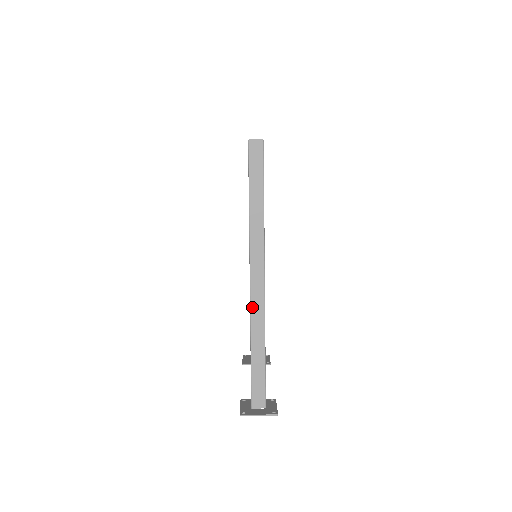
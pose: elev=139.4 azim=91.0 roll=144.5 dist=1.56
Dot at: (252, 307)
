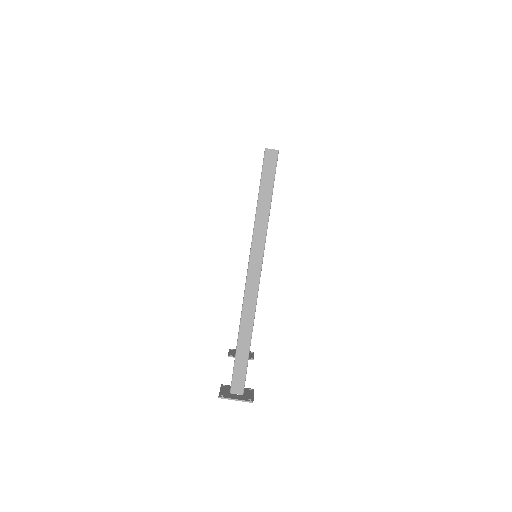
Dot at: (245, 300)
